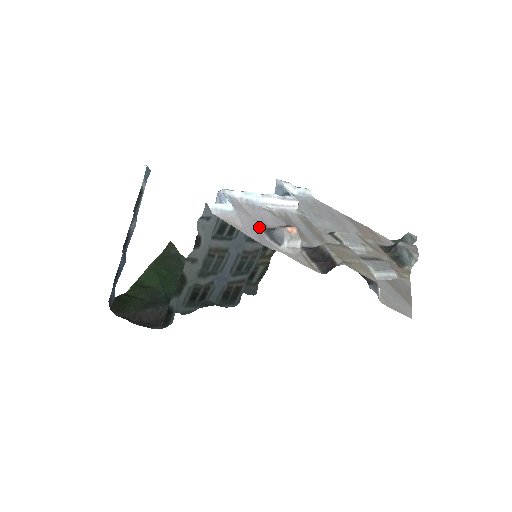
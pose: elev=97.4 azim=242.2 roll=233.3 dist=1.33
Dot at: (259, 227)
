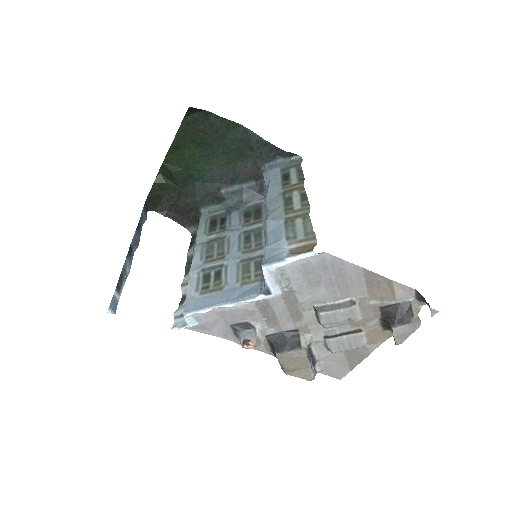
Dot at: (227, 325)
